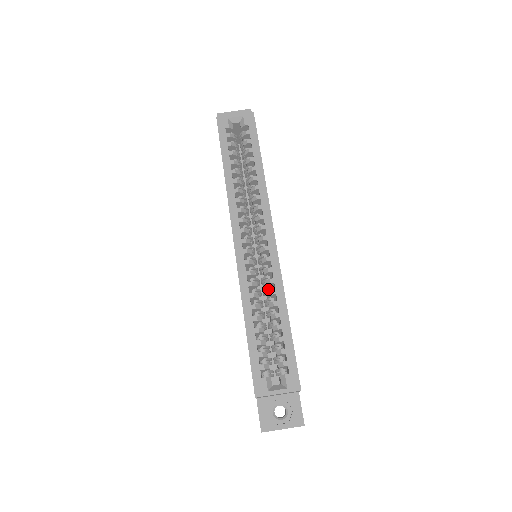
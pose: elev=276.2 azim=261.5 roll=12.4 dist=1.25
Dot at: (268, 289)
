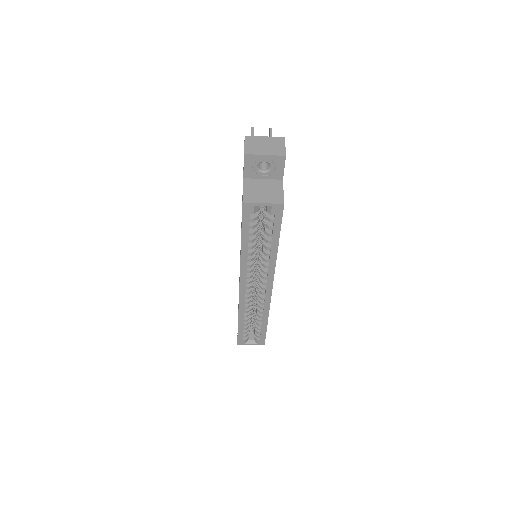
Dot at: occluded
